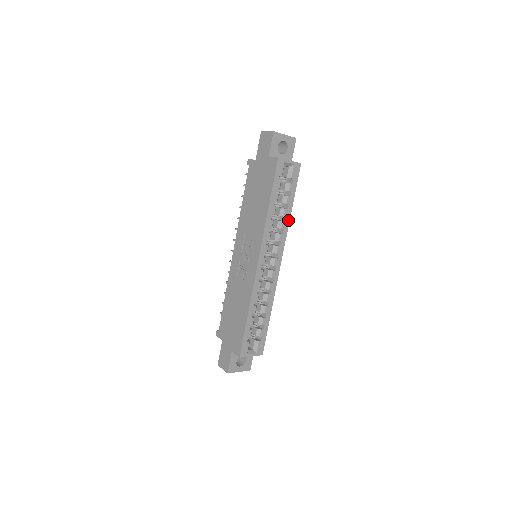
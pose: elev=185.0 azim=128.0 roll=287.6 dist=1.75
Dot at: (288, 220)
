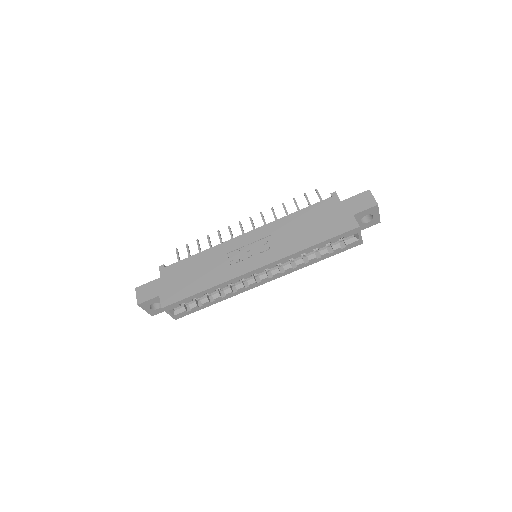
Dot at: (307, 265)
